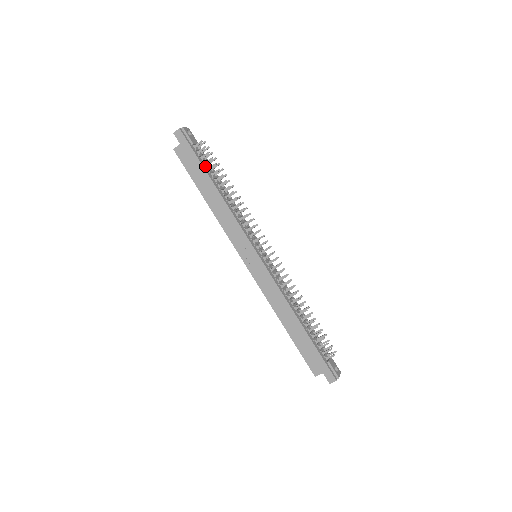
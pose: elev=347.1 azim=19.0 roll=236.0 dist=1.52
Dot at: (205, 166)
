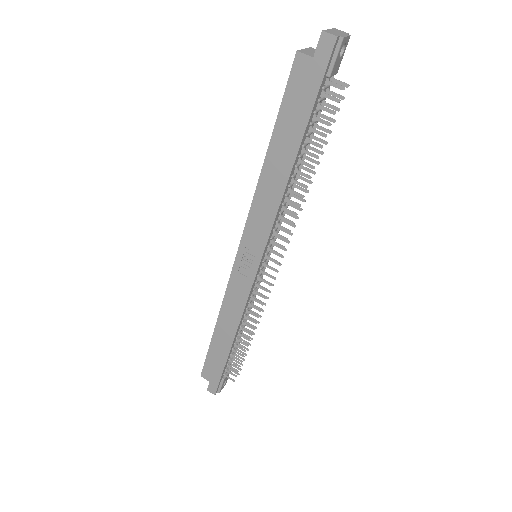
Dot at: (311, 123)
